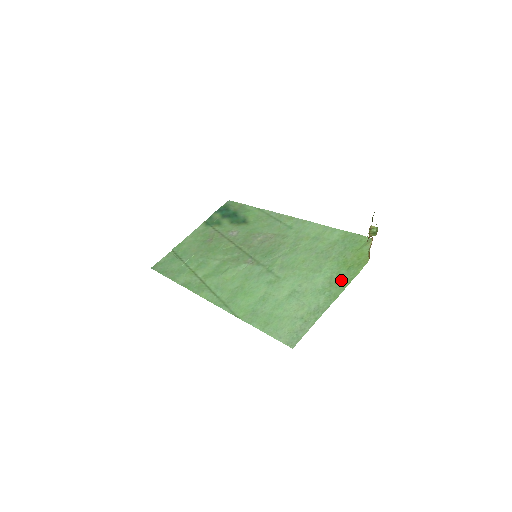
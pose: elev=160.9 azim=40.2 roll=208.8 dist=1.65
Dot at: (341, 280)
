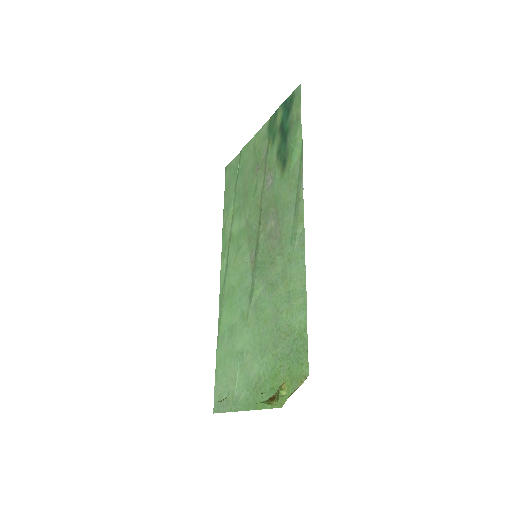
Dot at: (260, 395)
